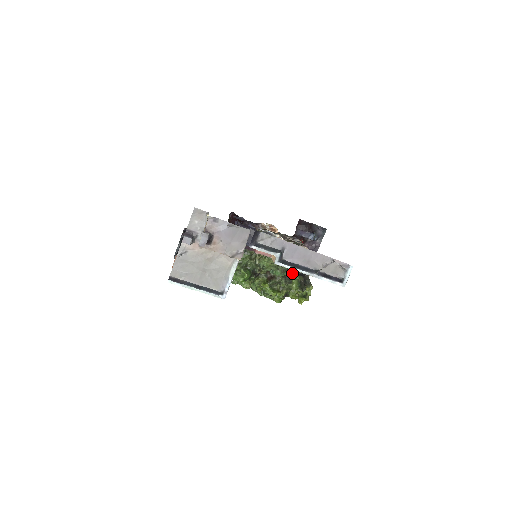
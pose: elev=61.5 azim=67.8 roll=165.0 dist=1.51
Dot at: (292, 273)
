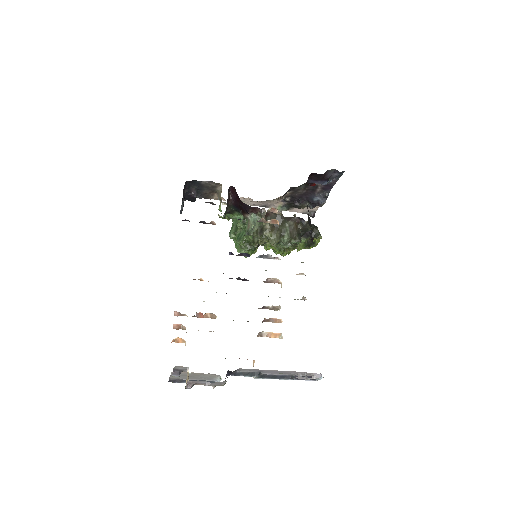
Dot at: occluded
